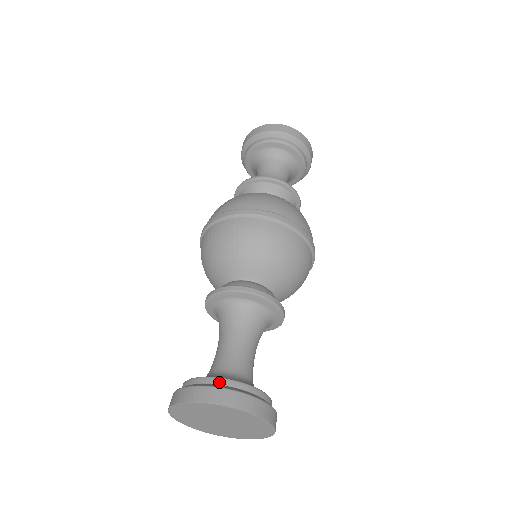
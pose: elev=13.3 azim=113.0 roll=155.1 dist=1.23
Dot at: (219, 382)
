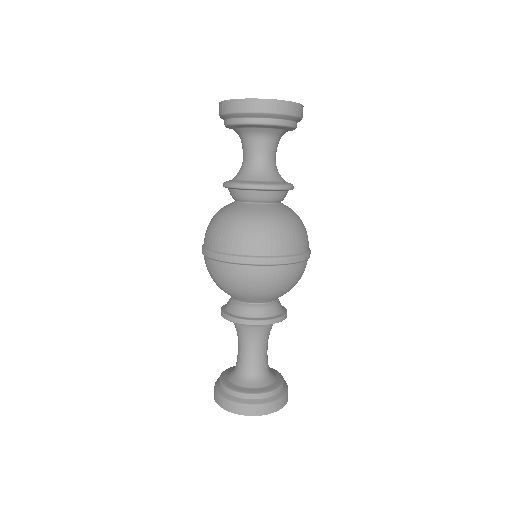
Dot at: (245, 397)
